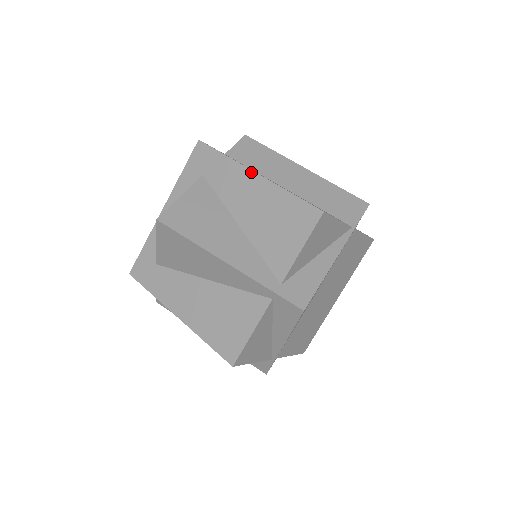
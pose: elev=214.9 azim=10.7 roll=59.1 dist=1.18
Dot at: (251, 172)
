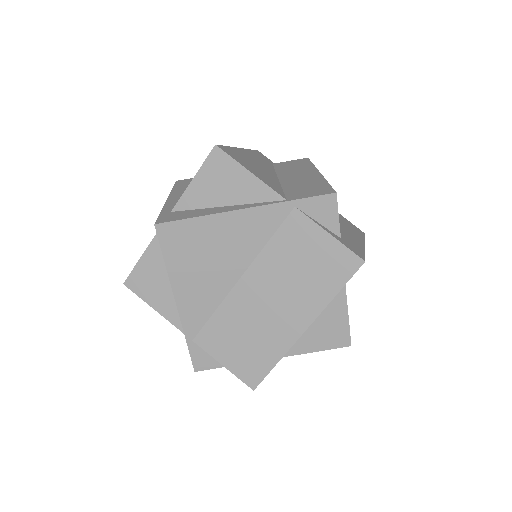
Dot at: occluded
